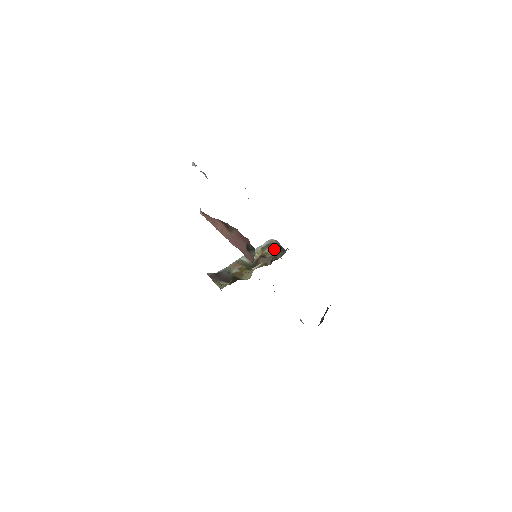
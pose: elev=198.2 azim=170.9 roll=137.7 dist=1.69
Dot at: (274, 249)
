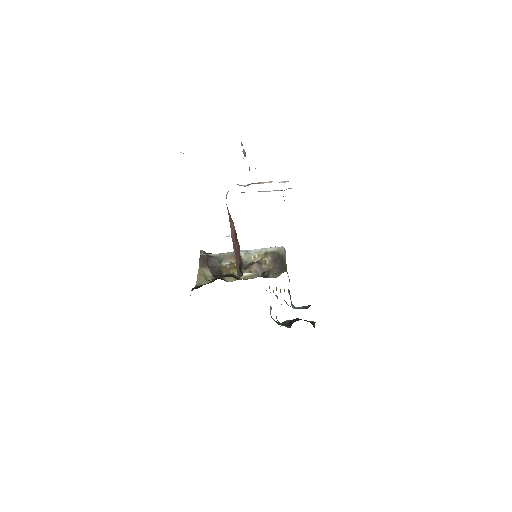
Dot at: (275, 262)
